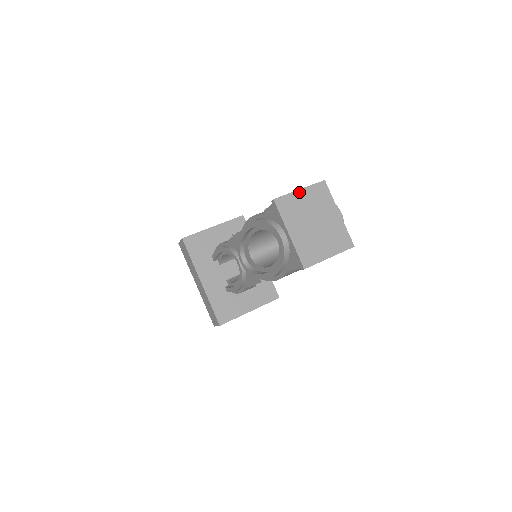
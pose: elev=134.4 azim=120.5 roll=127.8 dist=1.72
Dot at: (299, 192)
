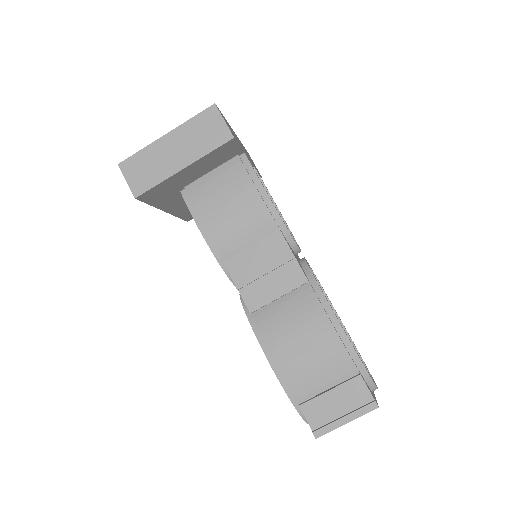
Dot at: occluded
